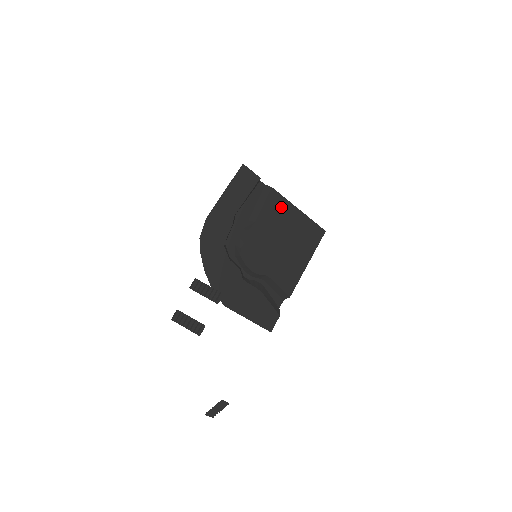
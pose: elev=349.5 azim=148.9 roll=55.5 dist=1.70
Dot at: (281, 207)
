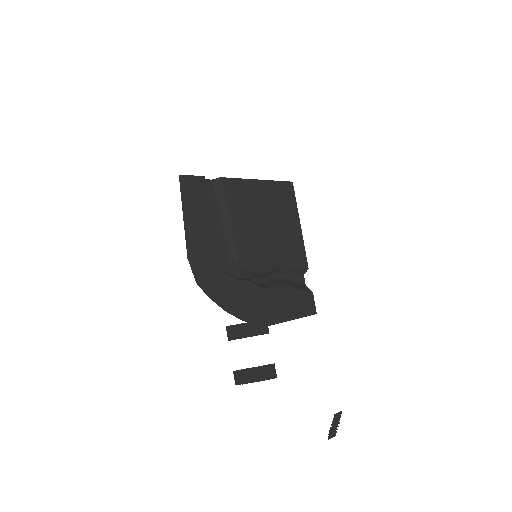
Dot at: (242, 190)
